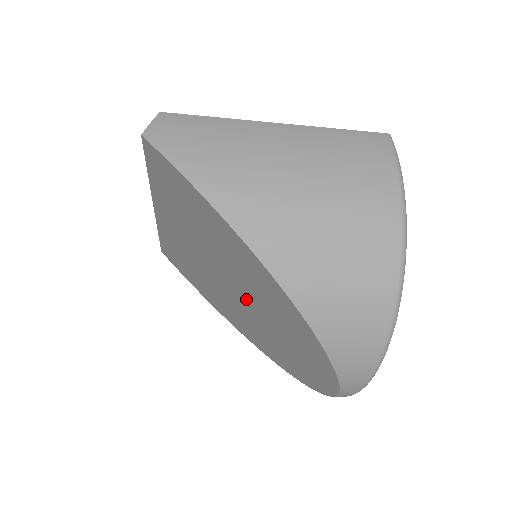
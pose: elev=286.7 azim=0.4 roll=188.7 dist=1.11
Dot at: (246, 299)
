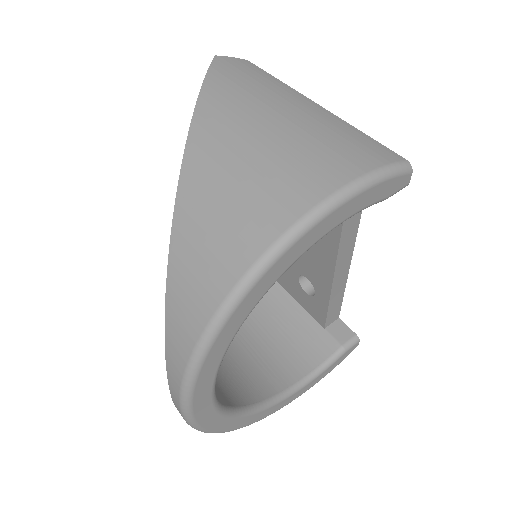
Dot at: occluded
